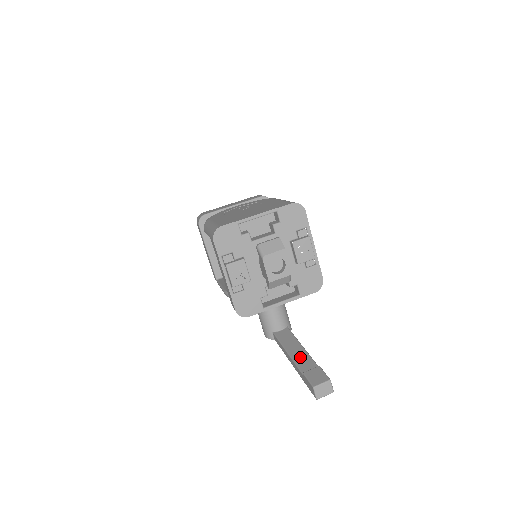
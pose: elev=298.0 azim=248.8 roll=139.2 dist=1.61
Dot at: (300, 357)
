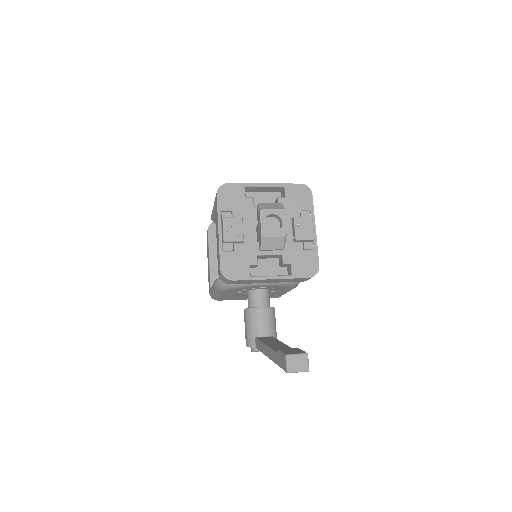
Dot at: (279, 346)
